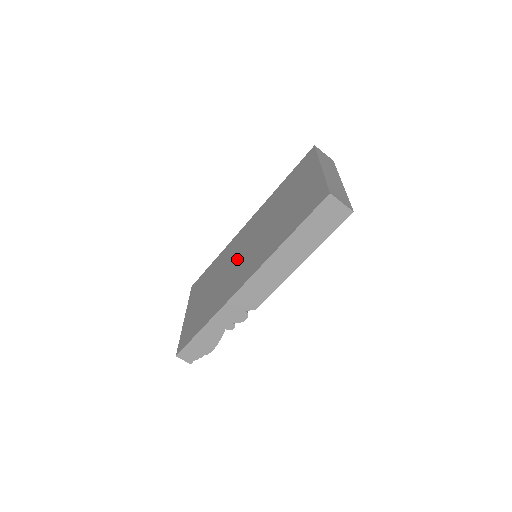
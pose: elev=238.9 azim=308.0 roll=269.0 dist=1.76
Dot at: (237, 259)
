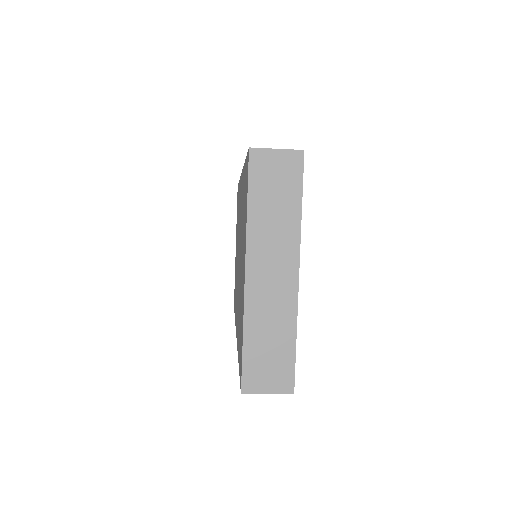
Dot at: occluded
